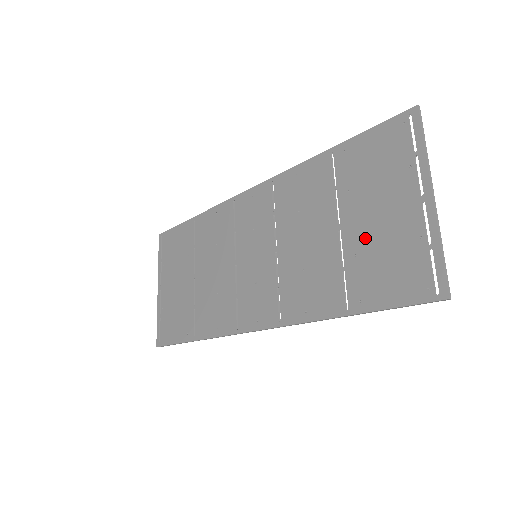
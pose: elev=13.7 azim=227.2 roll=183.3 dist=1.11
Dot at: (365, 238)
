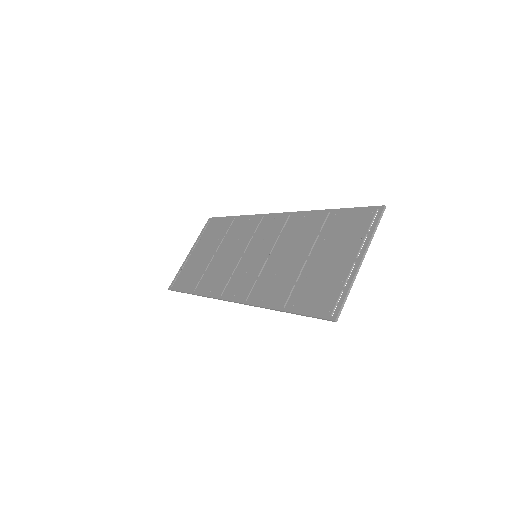
Dot at: (316, 270)
